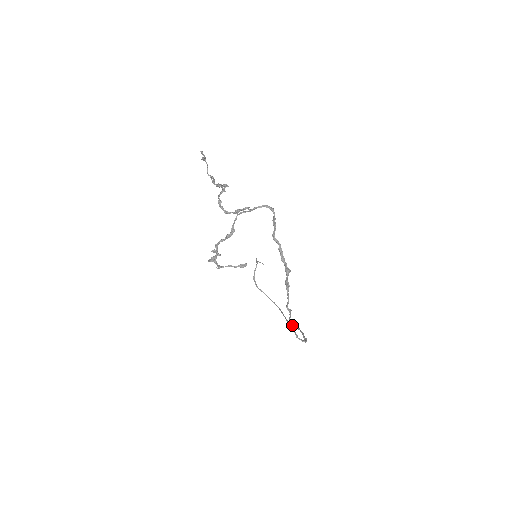
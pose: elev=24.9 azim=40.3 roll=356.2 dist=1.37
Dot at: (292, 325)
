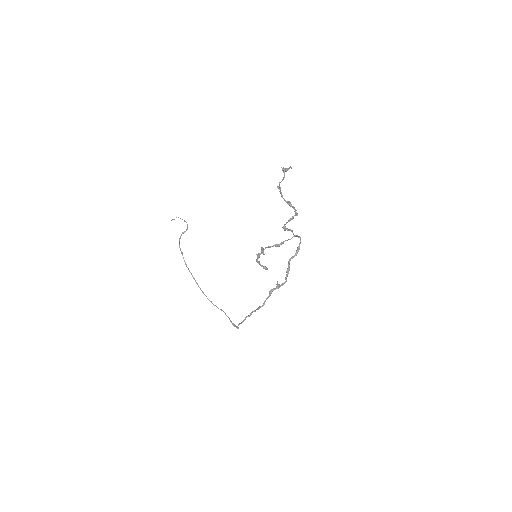
Dot at: occluded
